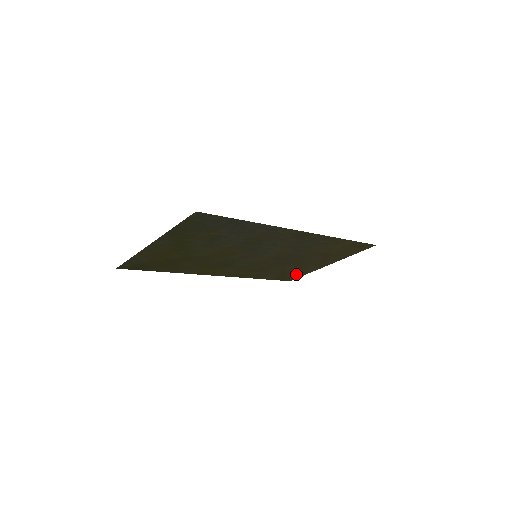
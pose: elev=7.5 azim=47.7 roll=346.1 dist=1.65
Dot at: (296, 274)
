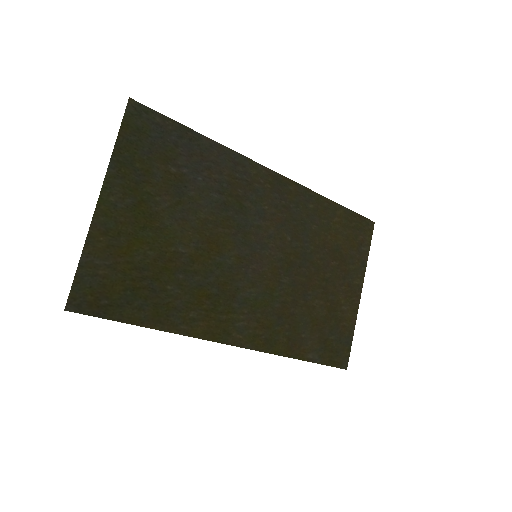
Dot at: (340, 337)
